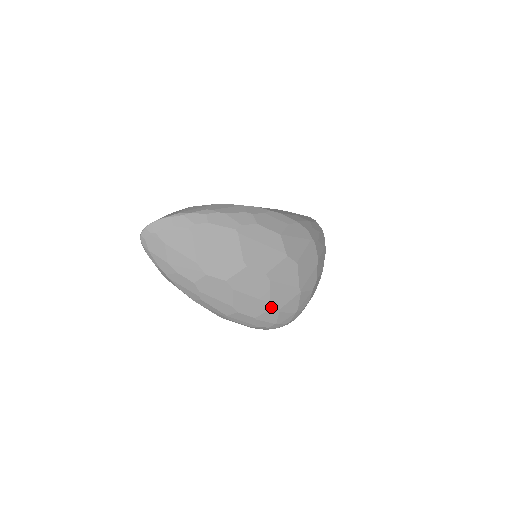
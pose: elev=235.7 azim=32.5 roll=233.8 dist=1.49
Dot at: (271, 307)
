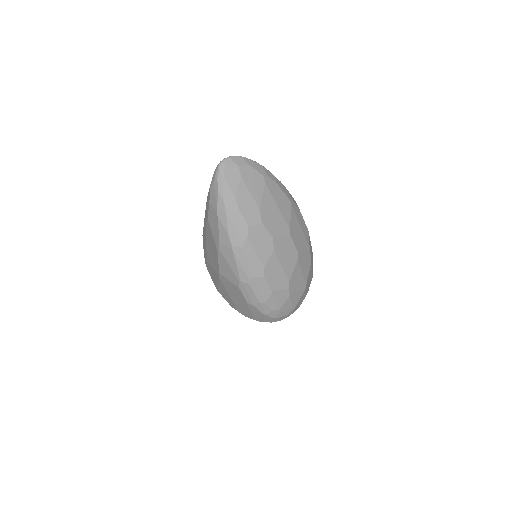
Dot at: (288, 287)
